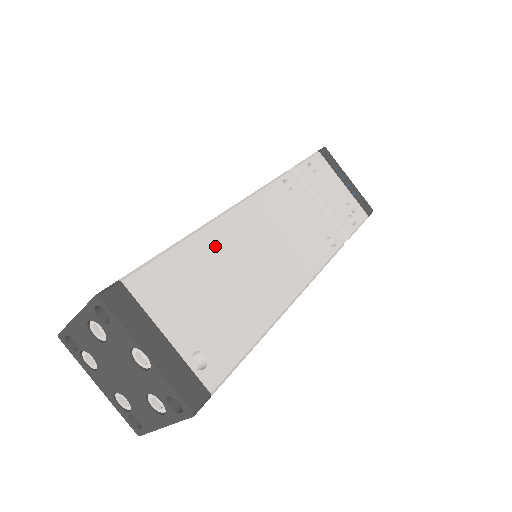
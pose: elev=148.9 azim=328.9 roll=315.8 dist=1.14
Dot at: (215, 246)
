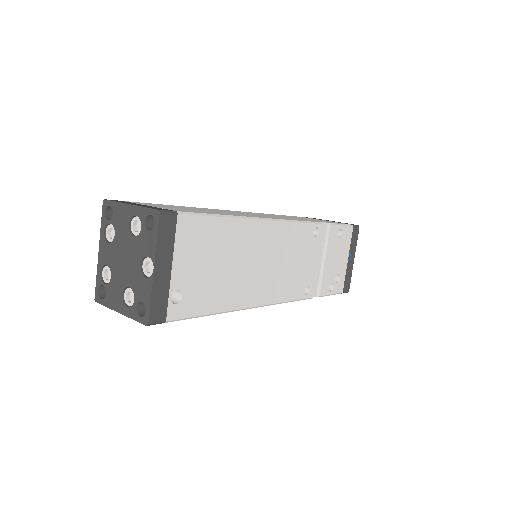
Dot at: (243, 236)
